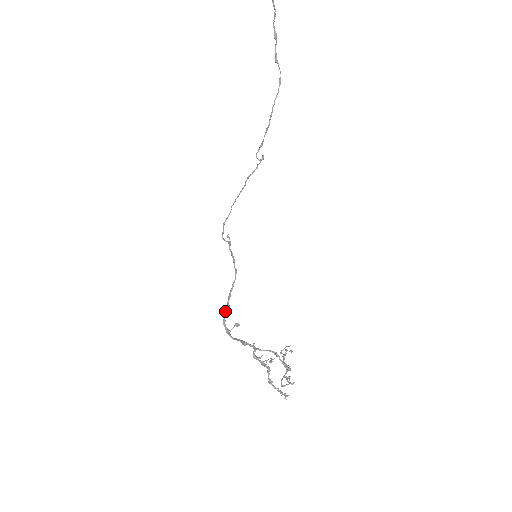
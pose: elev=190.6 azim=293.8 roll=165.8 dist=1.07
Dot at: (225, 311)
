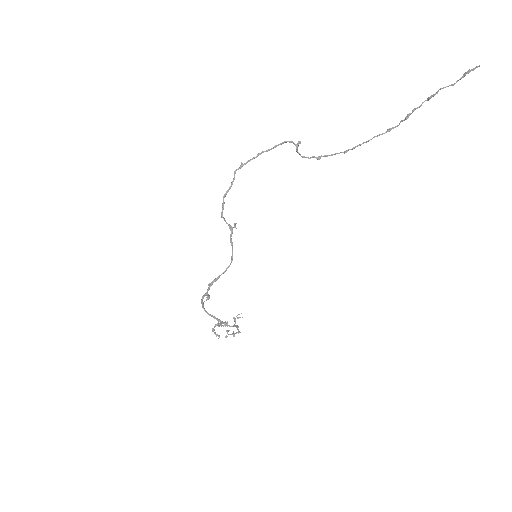
Dot at: (207, 292)
